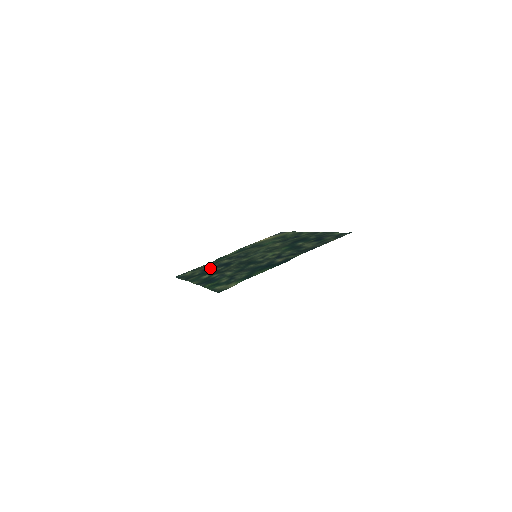
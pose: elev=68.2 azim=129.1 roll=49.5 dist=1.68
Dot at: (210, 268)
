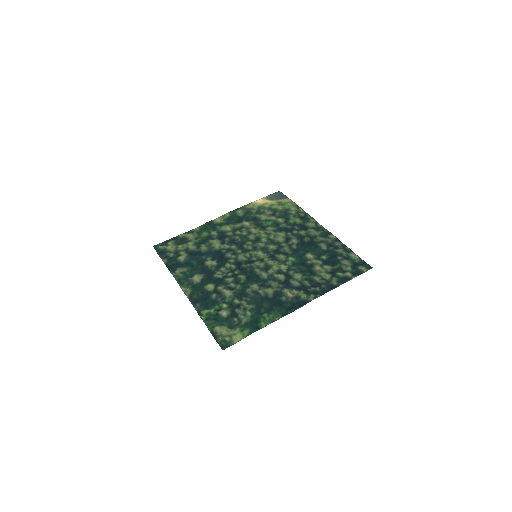
Dot at: (199, 254)
